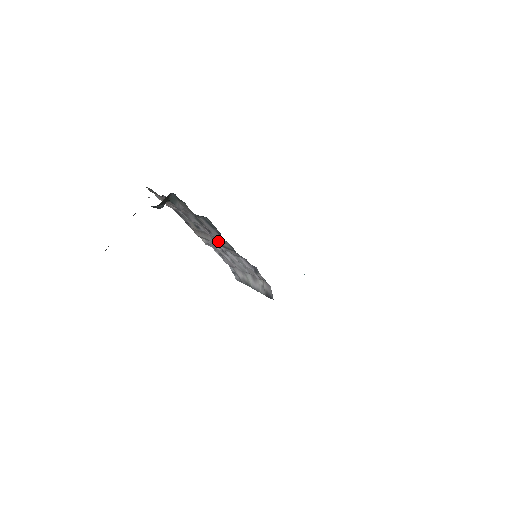
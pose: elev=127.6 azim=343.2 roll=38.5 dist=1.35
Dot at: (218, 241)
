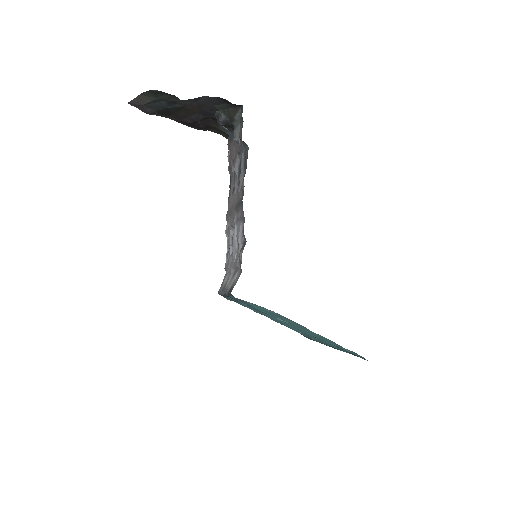
Dot at: (238, 201)
